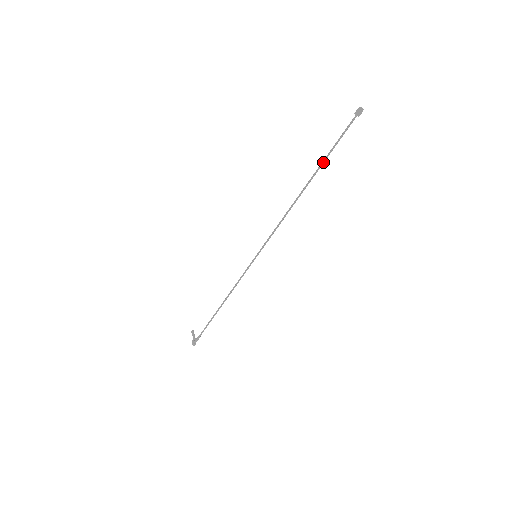
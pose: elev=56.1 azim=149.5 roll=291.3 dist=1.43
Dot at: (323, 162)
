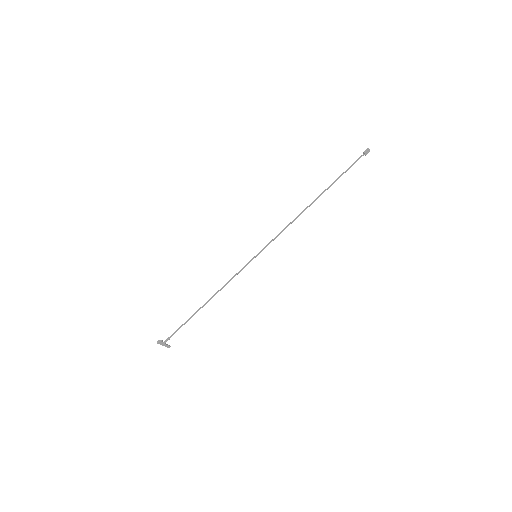
Dot at: (333, 183)
